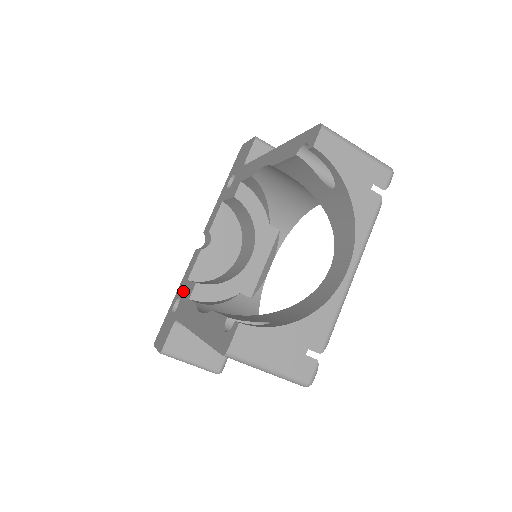
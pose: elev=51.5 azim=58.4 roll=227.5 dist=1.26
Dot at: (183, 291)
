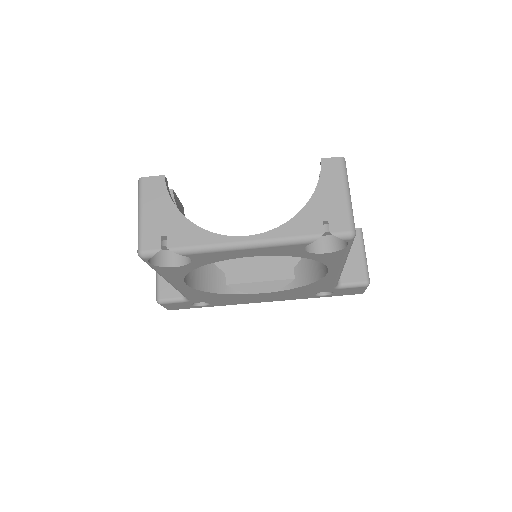
Dot at: occluded
